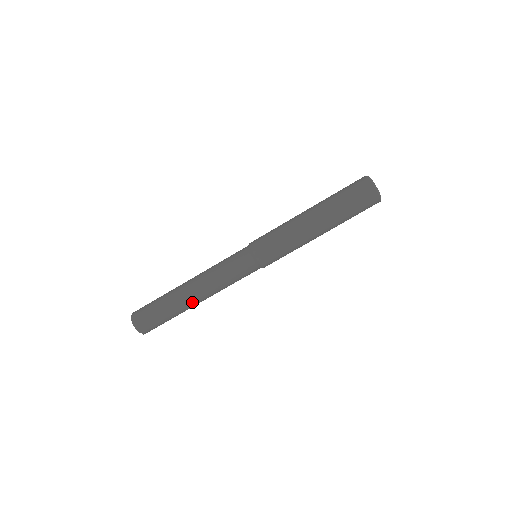
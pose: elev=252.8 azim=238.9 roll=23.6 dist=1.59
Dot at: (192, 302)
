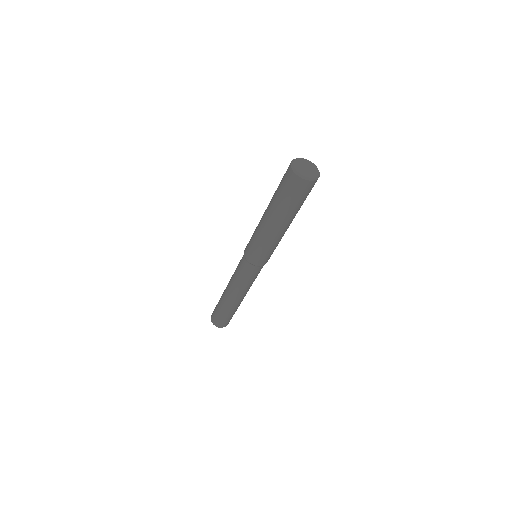
Dot at: (237, 302)
